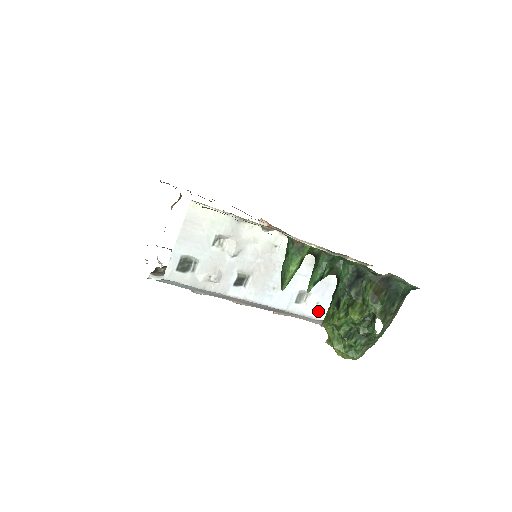
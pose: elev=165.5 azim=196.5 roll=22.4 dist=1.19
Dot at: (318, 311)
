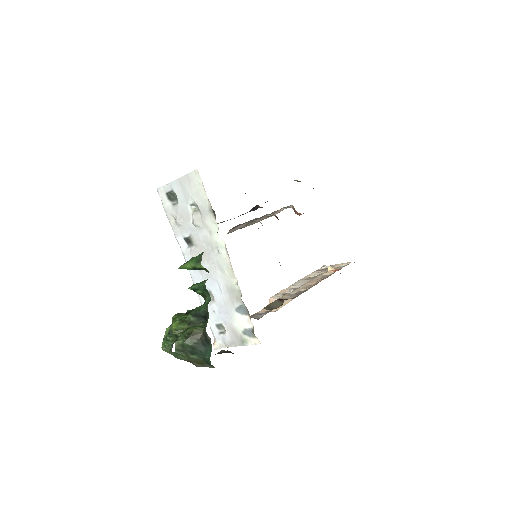
Dot at: (211, 316)
